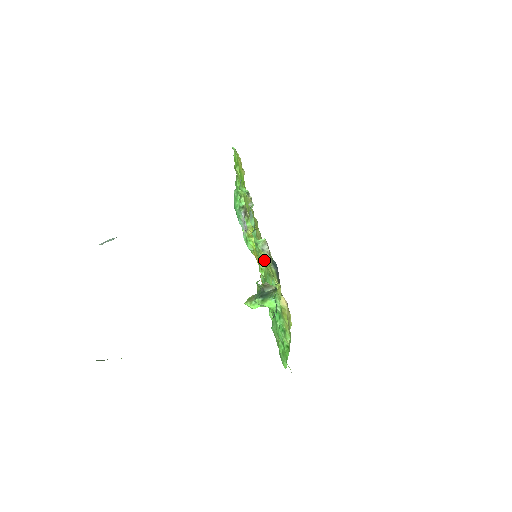
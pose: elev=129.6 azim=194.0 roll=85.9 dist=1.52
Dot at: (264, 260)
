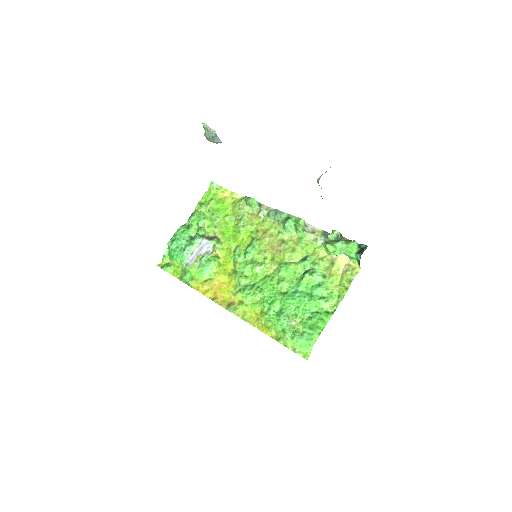
Dot at: (285, 249)
